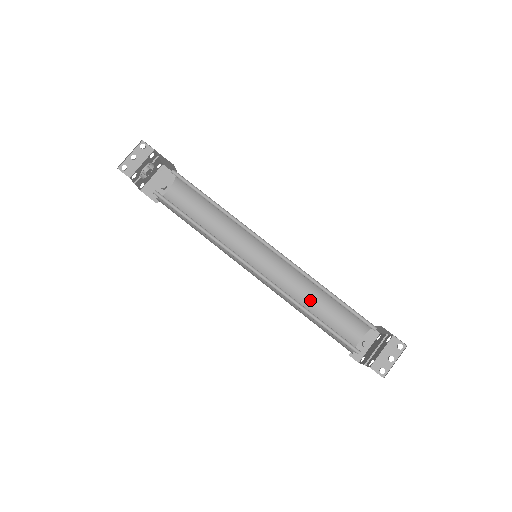
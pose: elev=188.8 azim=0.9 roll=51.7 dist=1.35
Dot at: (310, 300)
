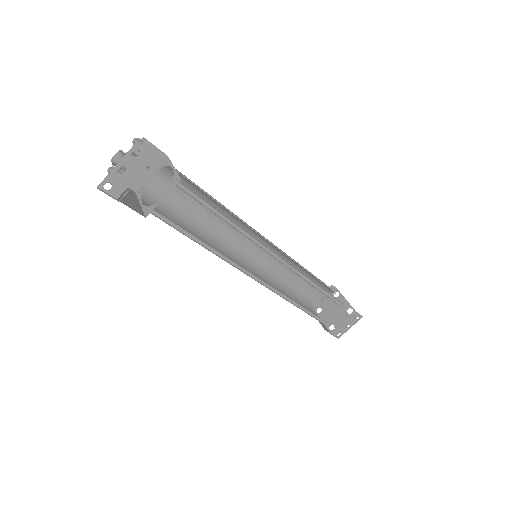
Dot at: (291, 274)
